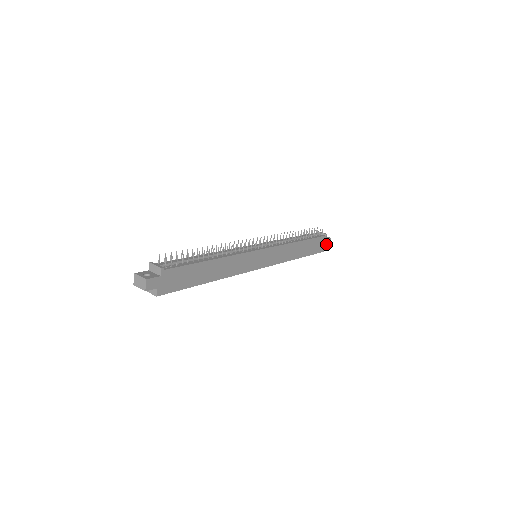
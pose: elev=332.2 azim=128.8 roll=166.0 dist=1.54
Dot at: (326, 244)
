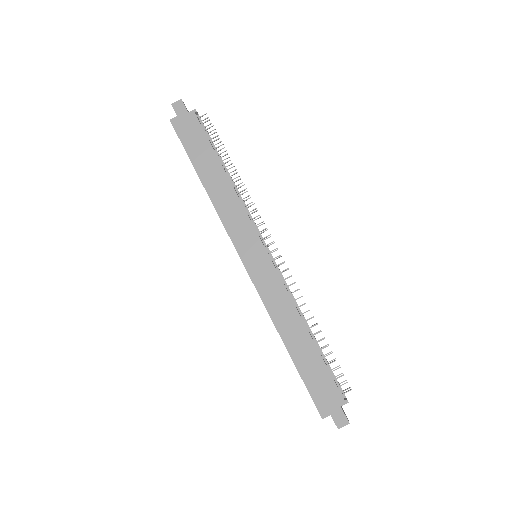
Dot at: (335, 416)
